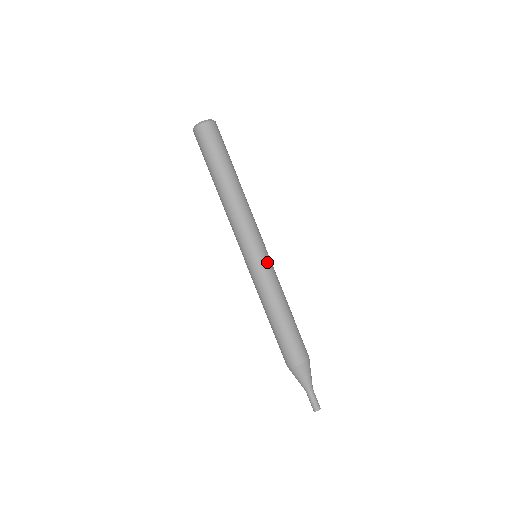
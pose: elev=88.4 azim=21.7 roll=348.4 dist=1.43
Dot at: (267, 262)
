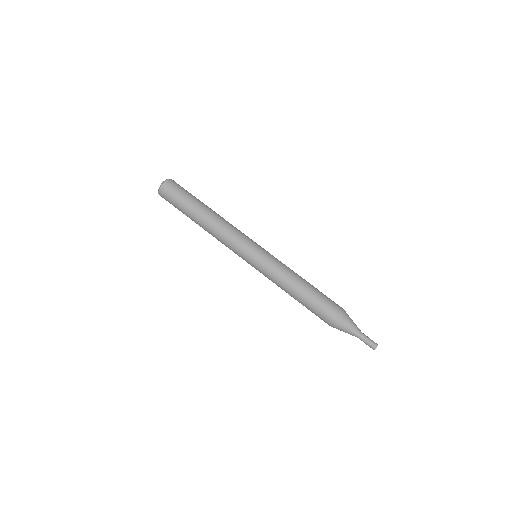
Dot at: (268, 252)
